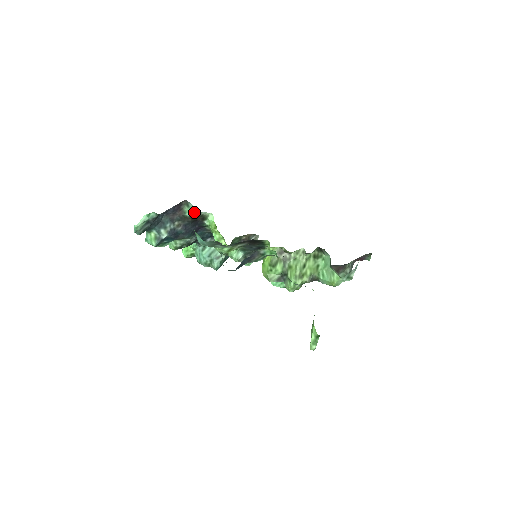
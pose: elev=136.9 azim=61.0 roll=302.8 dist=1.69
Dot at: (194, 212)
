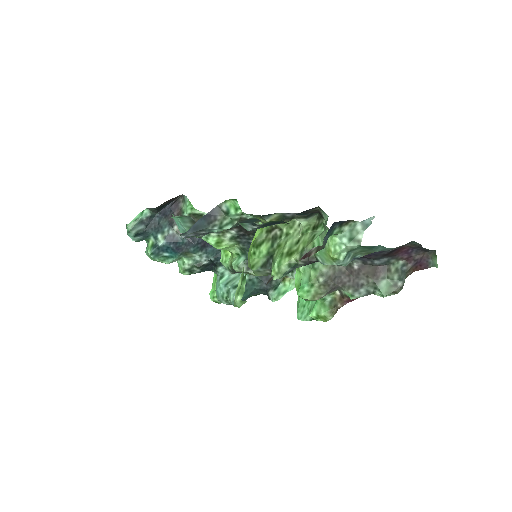
Dot at: (193, 210)
